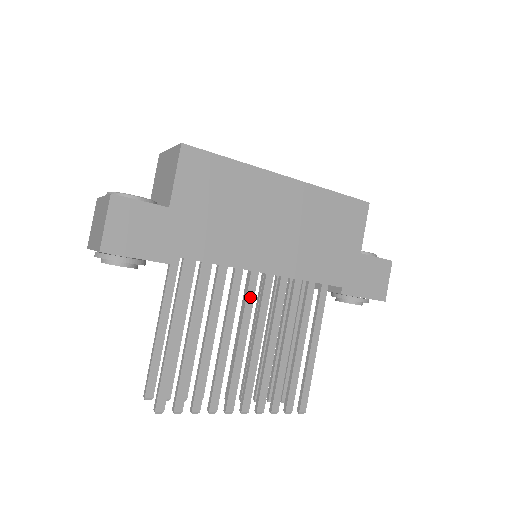
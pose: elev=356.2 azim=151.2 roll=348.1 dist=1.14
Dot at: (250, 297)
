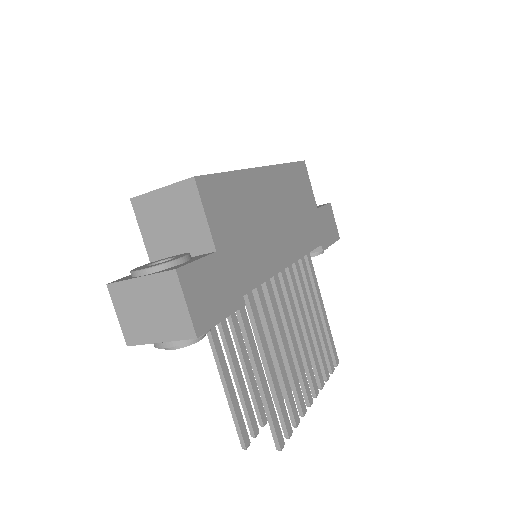
Dot at: (281, 296)
